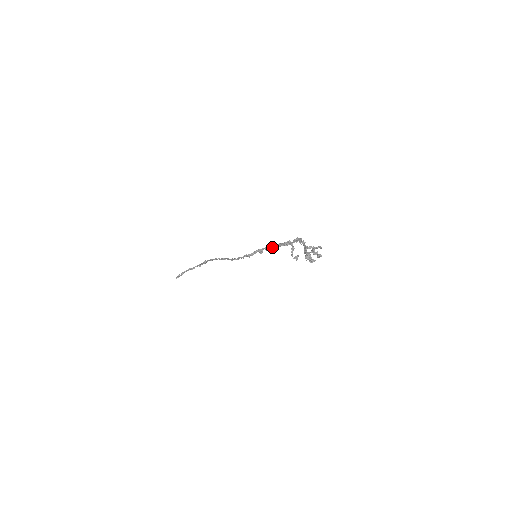
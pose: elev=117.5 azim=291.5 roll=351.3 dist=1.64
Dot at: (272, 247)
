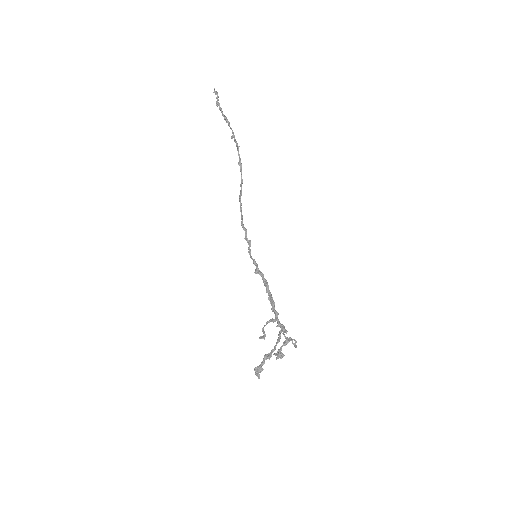
Dot at: (266, 287)
